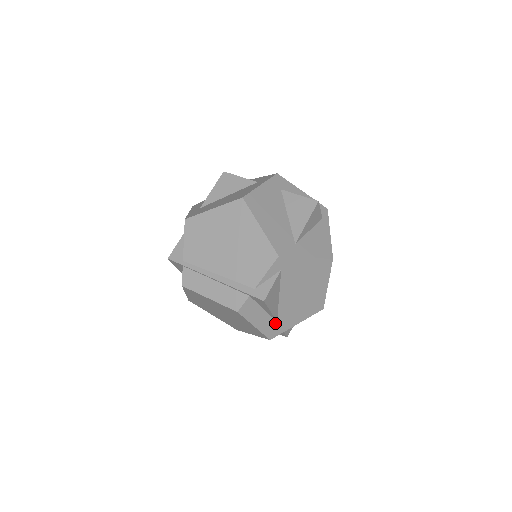
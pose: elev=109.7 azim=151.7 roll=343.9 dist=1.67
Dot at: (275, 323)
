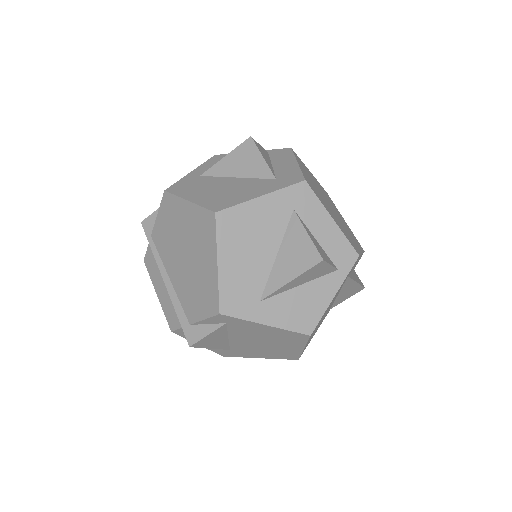
Dot at: (228, 350)
